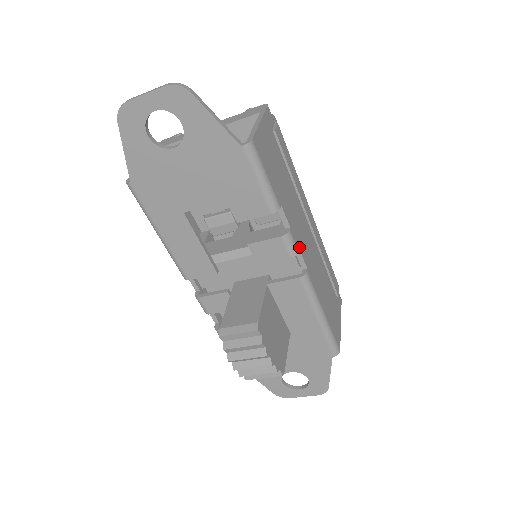
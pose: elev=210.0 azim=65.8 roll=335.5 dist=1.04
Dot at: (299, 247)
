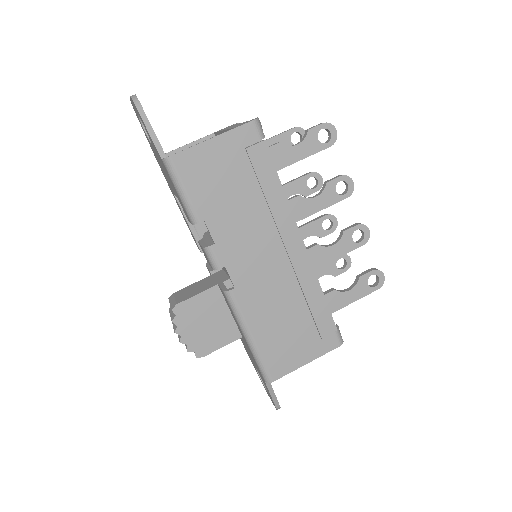
Dot at: (227, 265)
